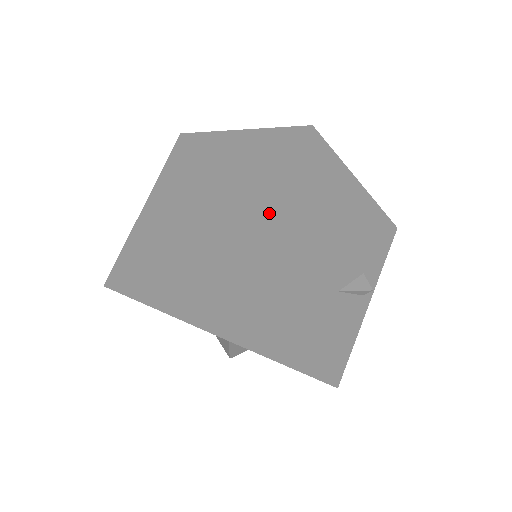
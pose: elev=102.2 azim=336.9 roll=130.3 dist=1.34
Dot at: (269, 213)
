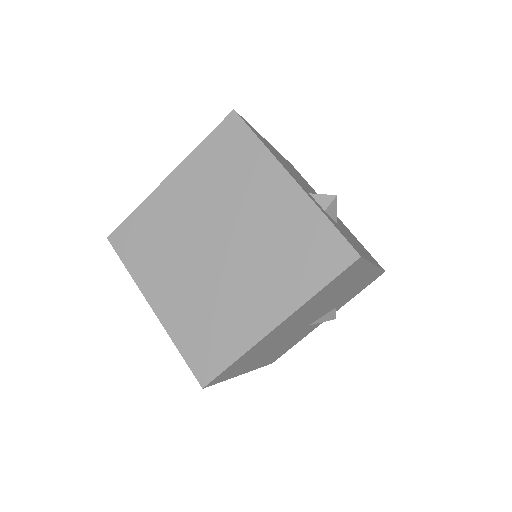
Dot at: (283, 314)
